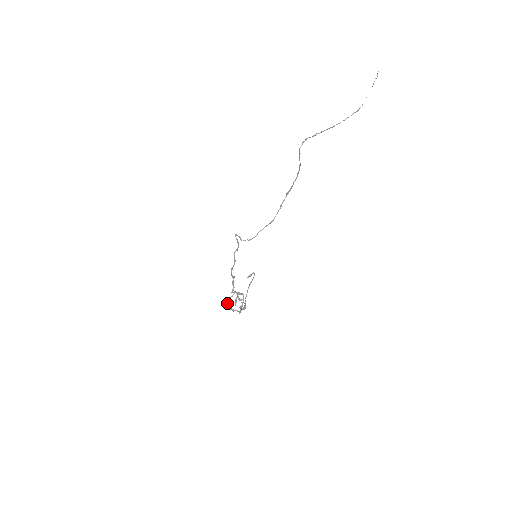
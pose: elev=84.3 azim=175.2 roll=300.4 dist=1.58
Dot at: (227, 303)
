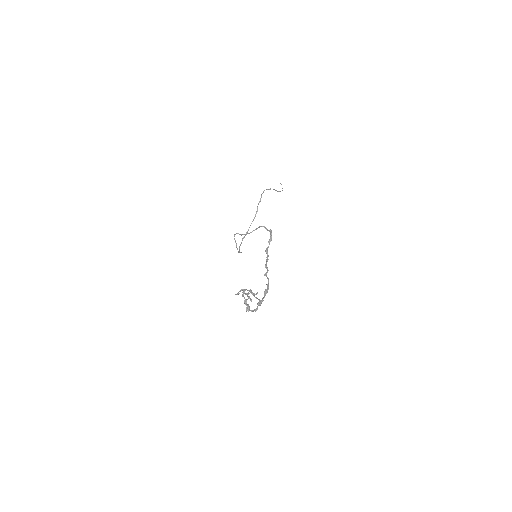
Dot at: (243, 296)
